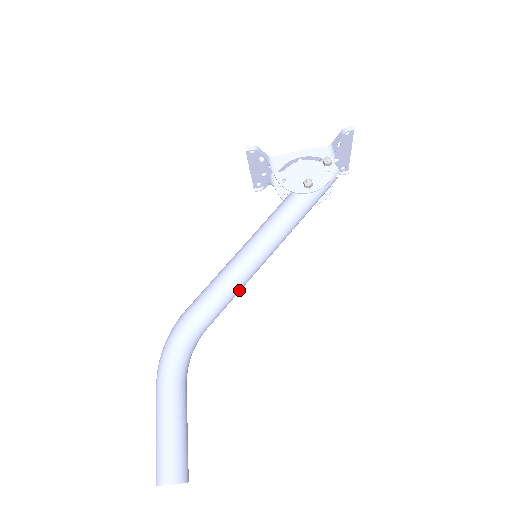
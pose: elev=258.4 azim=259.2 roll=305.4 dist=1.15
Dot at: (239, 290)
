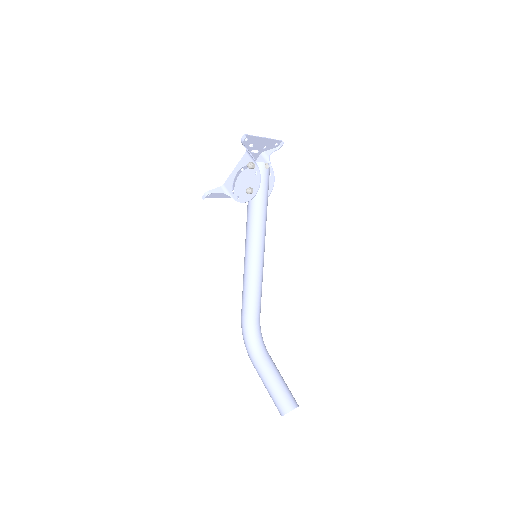
Dot at: (260, 284)
